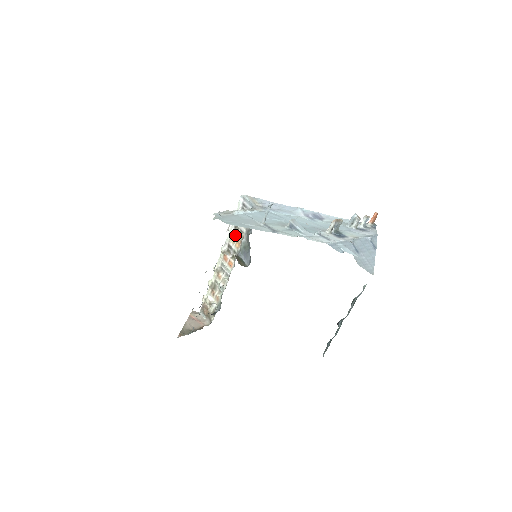
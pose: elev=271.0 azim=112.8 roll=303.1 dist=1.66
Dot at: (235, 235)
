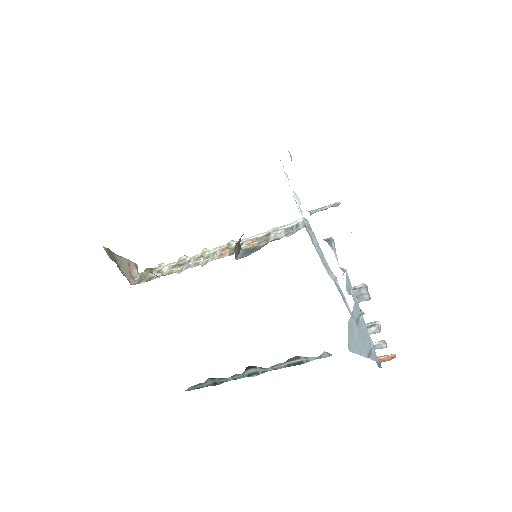
Dot at: (257, 241)
